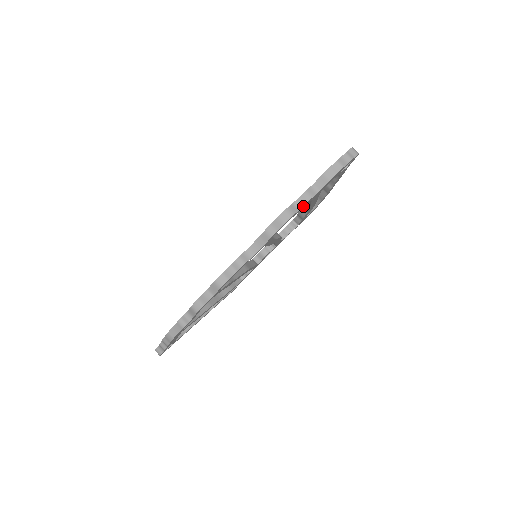
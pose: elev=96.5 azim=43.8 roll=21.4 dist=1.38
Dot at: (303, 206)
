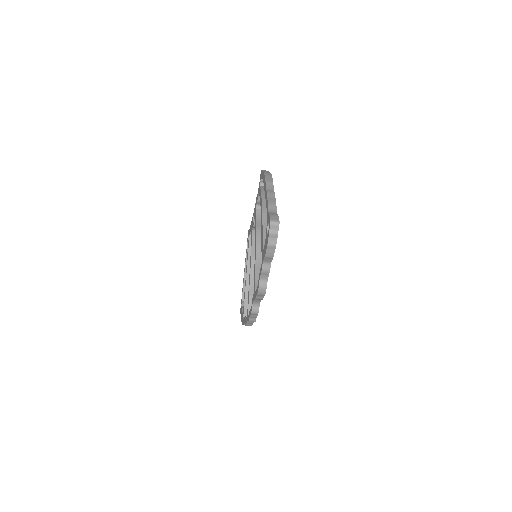
Dot at: (268, 276)
